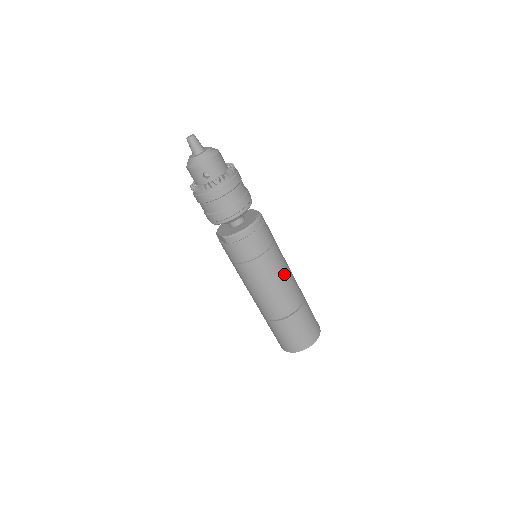
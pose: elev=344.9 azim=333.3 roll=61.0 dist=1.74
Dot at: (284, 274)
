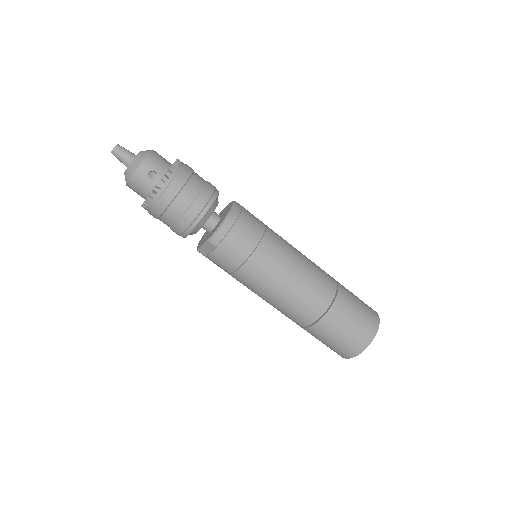
Dot at: (298, 255)
